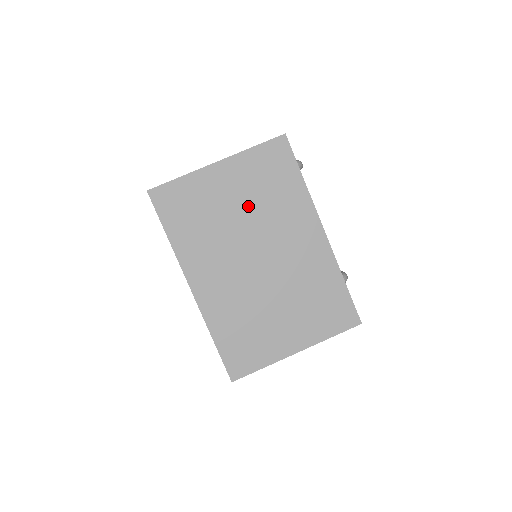
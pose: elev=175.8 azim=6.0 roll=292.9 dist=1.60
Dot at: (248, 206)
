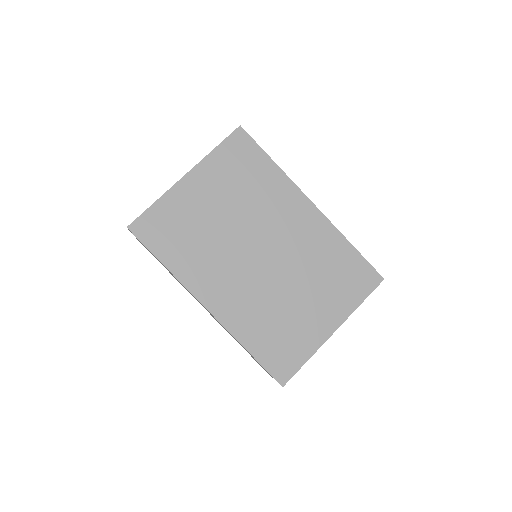
Dot at: (231, 206)
